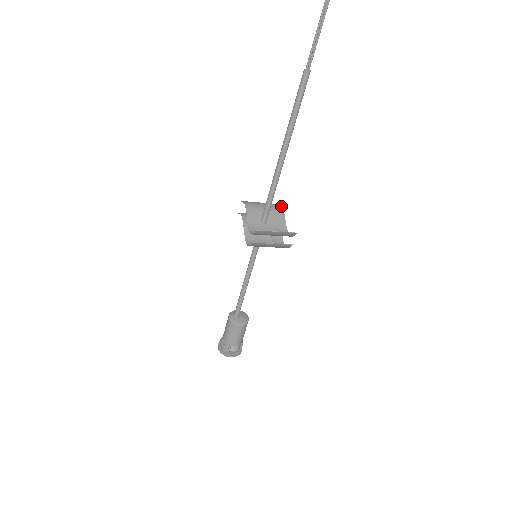
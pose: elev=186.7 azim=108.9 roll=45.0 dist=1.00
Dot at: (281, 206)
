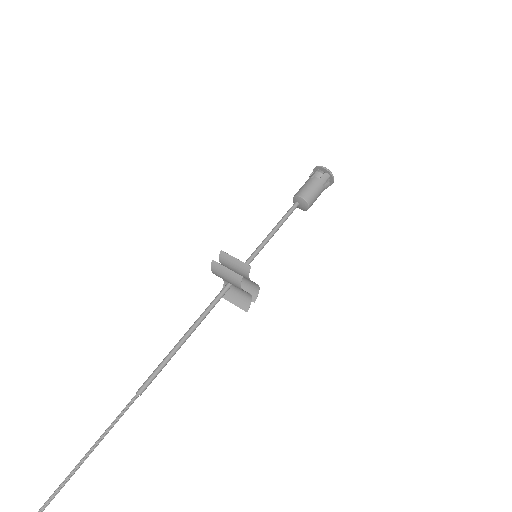
Dot at: (240, 288)
